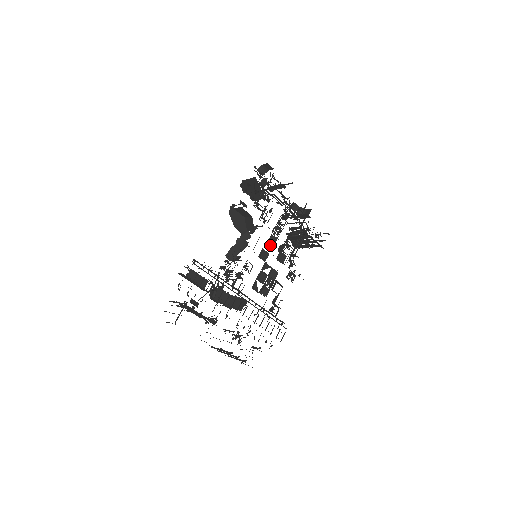
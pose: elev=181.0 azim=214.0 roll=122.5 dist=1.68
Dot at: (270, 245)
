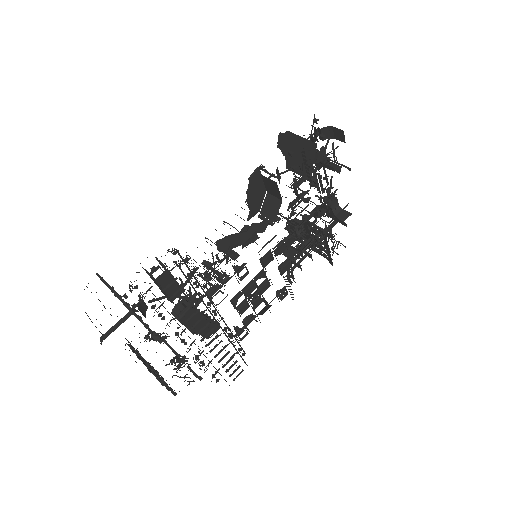
Dot at: (282, 248)
